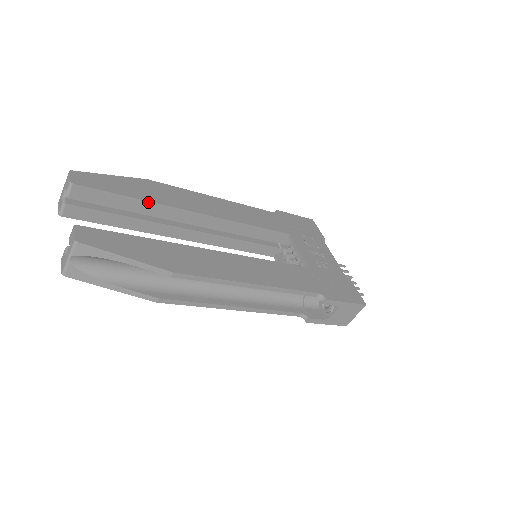
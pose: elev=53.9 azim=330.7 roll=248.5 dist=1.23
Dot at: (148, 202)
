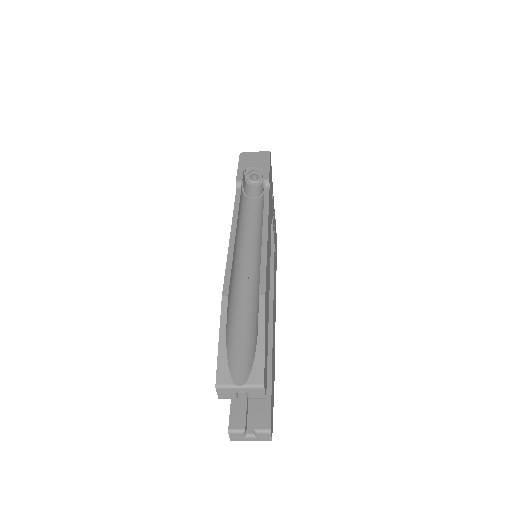
Dot at: occluded
